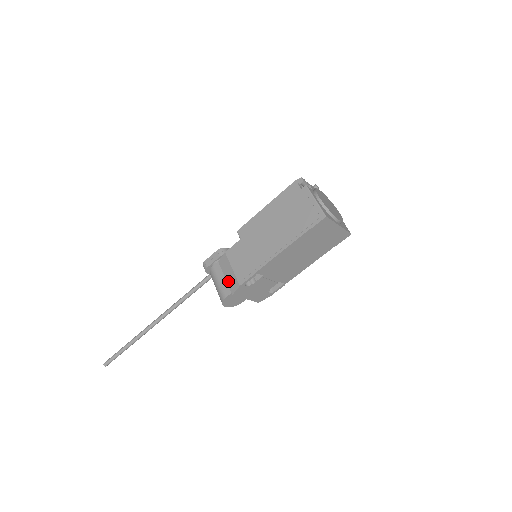
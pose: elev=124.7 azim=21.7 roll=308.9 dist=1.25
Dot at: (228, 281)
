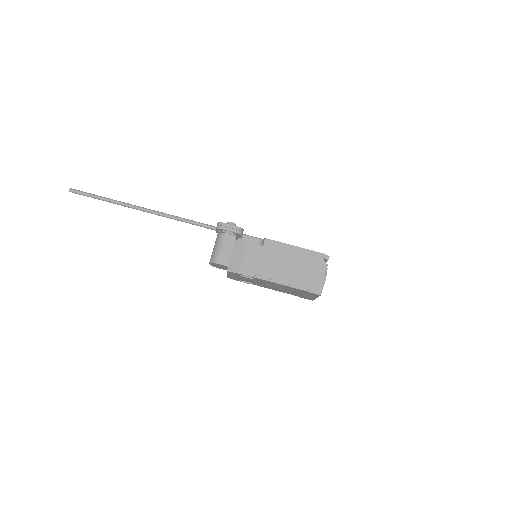
Dot at: (232, 260)
